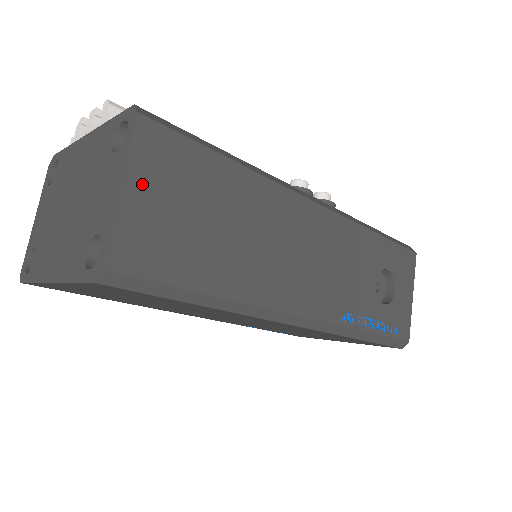
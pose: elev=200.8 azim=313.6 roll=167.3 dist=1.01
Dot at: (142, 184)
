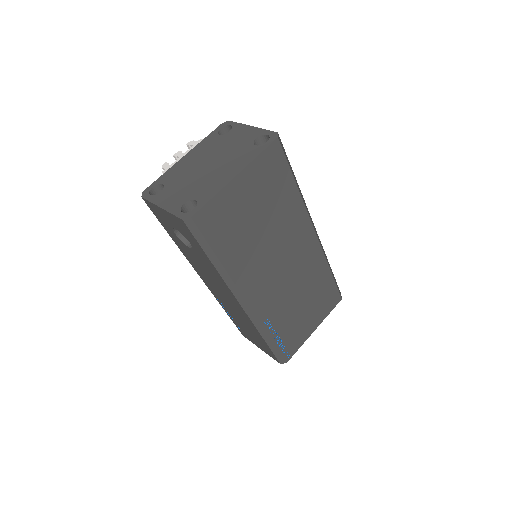
Dot at: occluded
